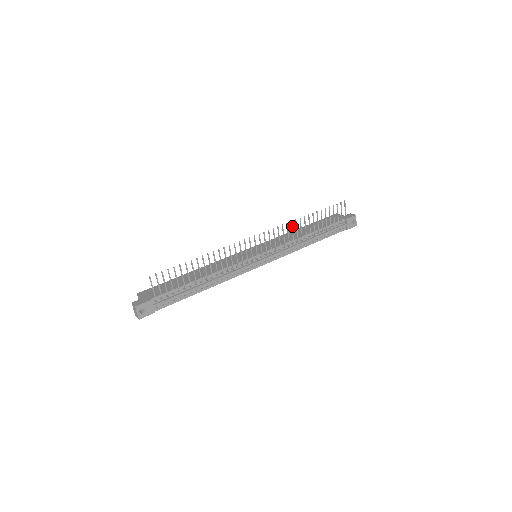
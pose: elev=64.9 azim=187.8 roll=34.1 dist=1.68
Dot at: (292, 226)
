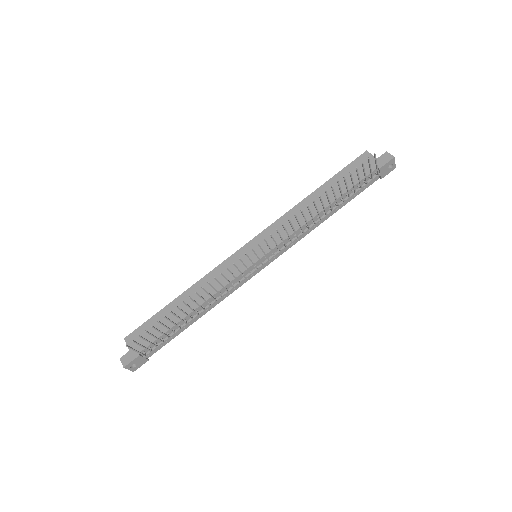
Dot at: (297, 219)
